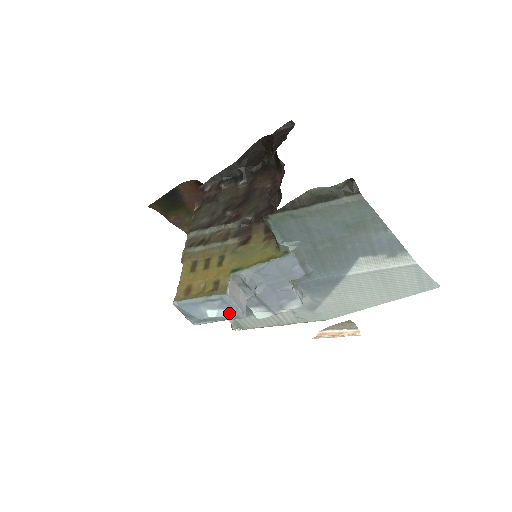
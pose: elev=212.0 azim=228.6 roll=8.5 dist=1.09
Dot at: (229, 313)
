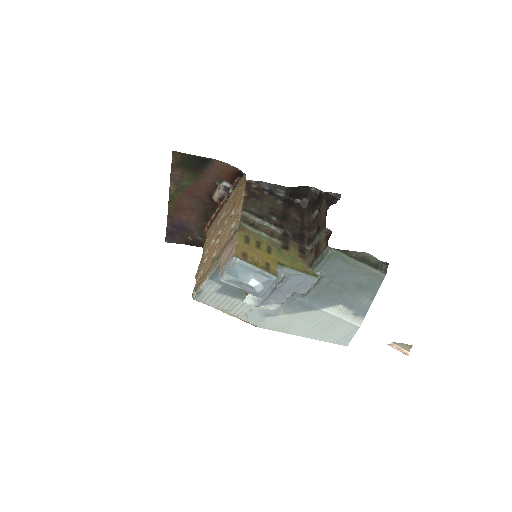
Dot at: (261, 290)
